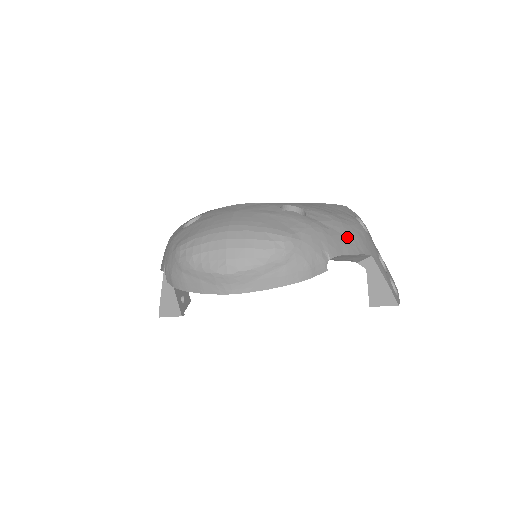
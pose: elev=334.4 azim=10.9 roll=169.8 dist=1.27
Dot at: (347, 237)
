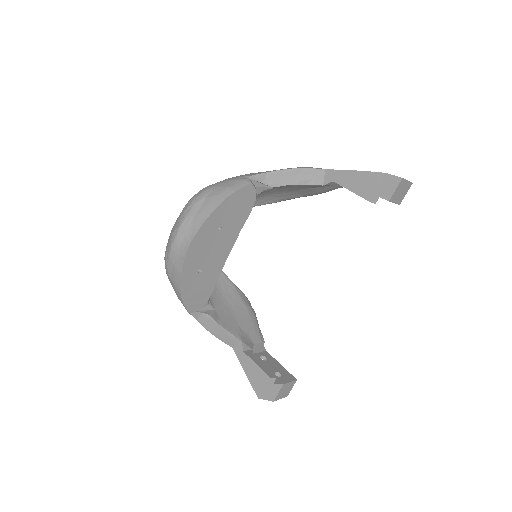
Dot at: occluded
